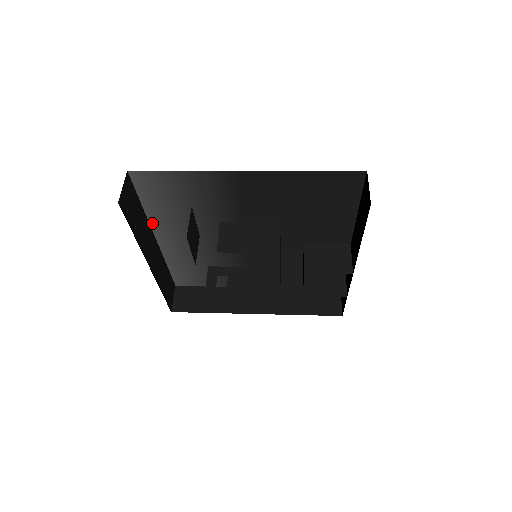
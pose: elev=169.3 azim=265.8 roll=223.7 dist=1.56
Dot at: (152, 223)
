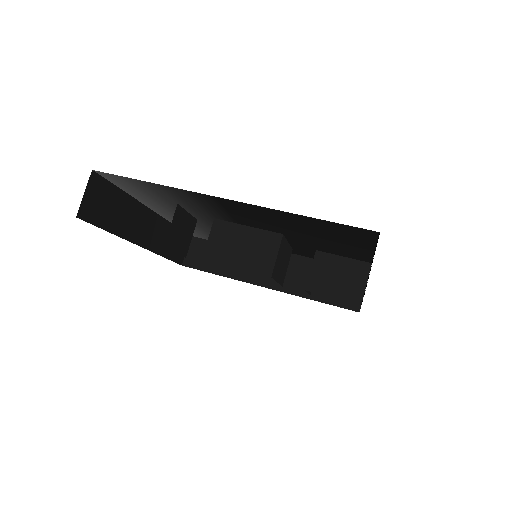
Dot at: (143, 202)
